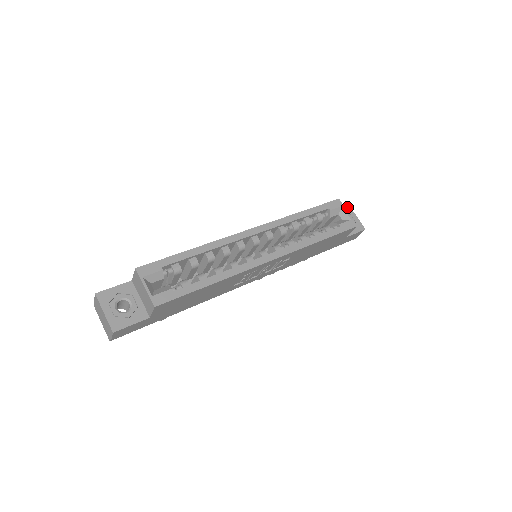
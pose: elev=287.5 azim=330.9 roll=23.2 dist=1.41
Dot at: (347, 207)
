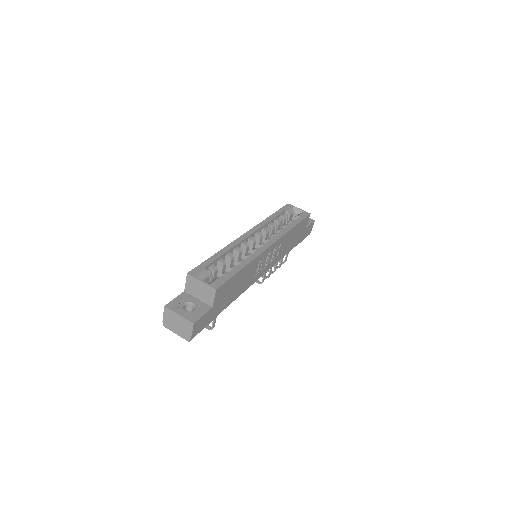
Dot at: occluded
